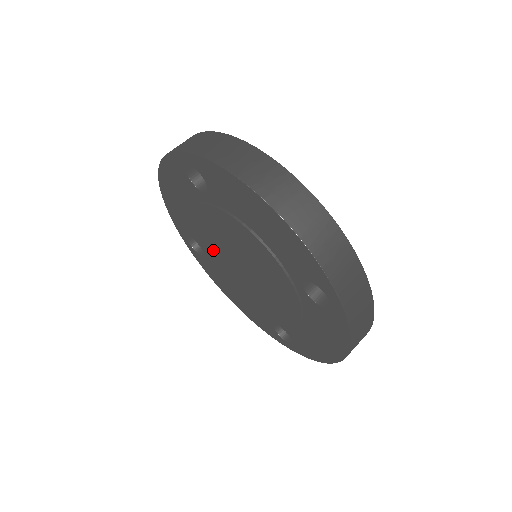
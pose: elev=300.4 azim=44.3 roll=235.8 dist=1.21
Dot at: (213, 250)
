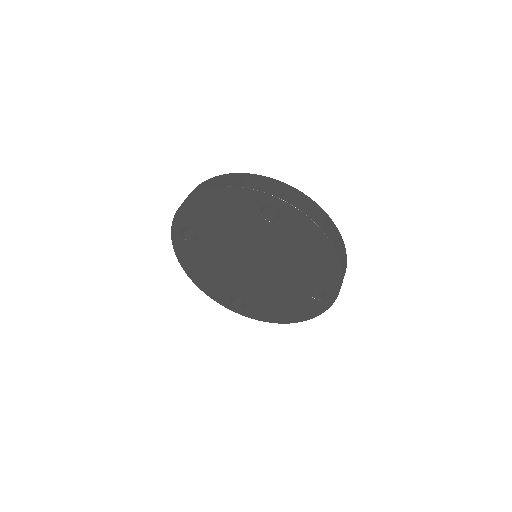
Dot at: (239, 282)
